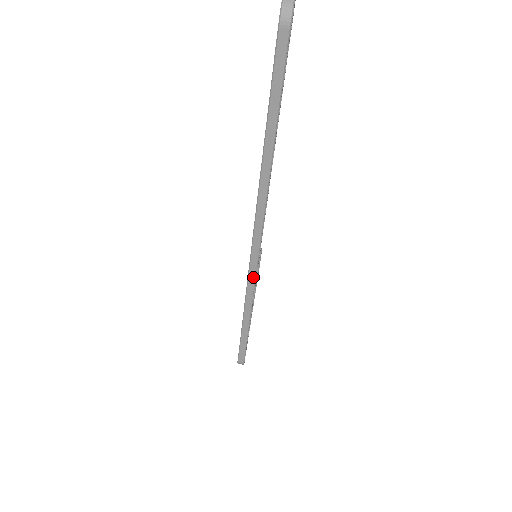
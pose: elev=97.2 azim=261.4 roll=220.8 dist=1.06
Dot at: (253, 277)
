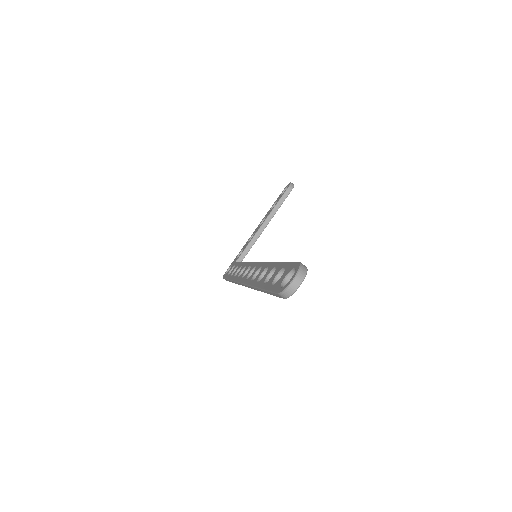
Dot at: (239, 284)
